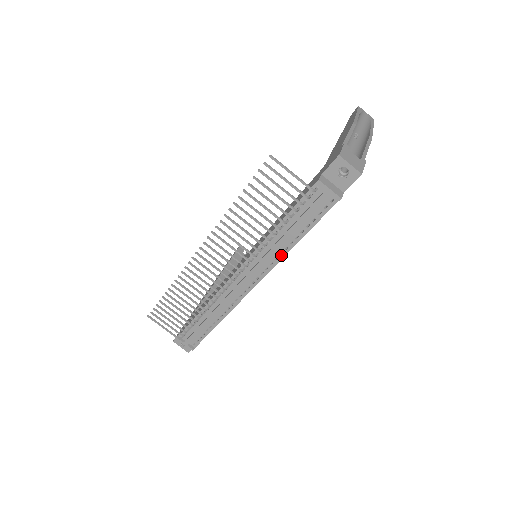
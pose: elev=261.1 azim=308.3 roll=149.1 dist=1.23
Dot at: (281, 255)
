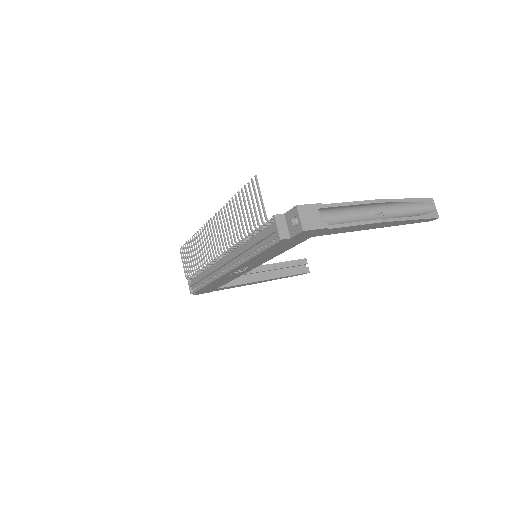
Dot at: (245, 259)
